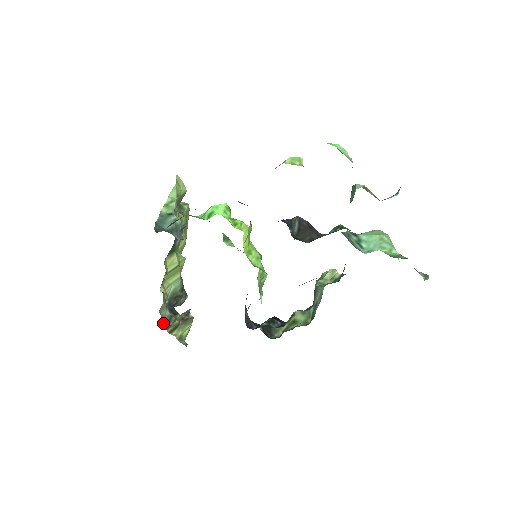
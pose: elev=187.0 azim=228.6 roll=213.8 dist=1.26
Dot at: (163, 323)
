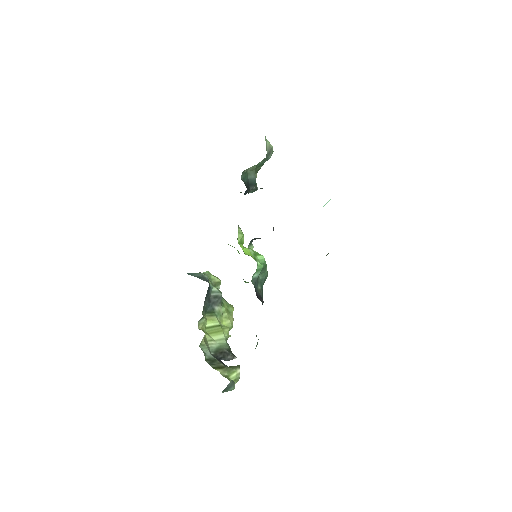
Dot at: (206, 360)
